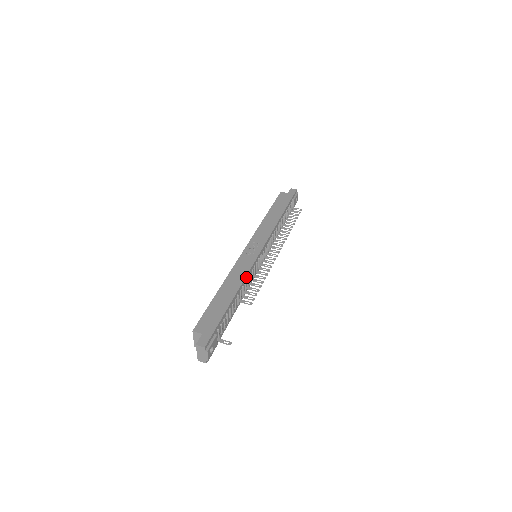
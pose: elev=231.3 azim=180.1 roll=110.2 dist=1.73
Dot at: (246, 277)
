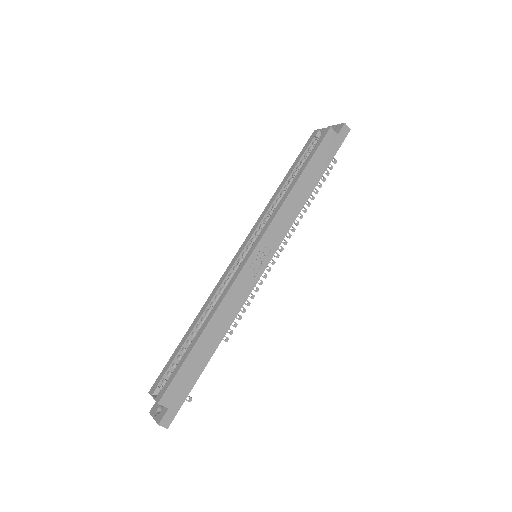
Dot at: (237, 313)
